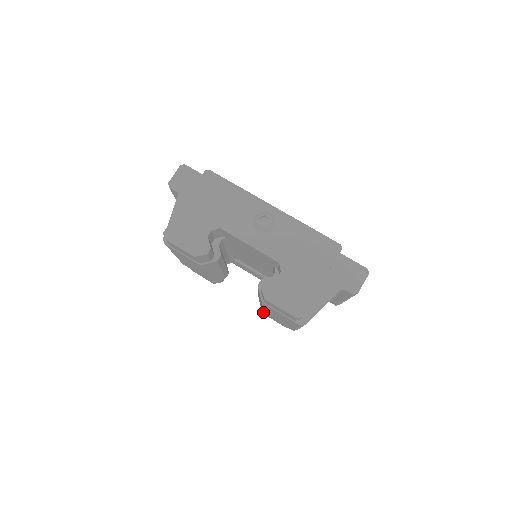
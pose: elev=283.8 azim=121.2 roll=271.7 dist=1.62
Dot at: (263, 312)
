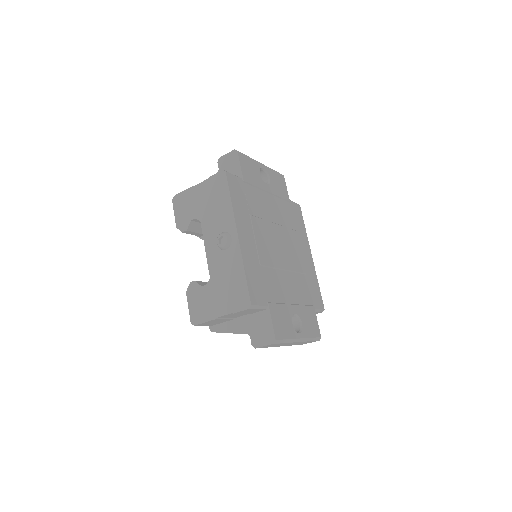
Dot at: occluded
